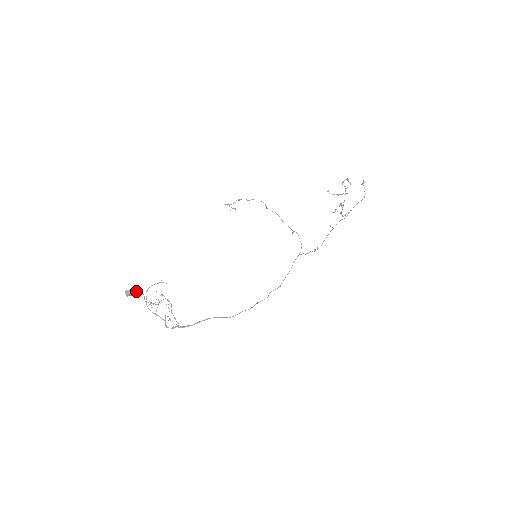
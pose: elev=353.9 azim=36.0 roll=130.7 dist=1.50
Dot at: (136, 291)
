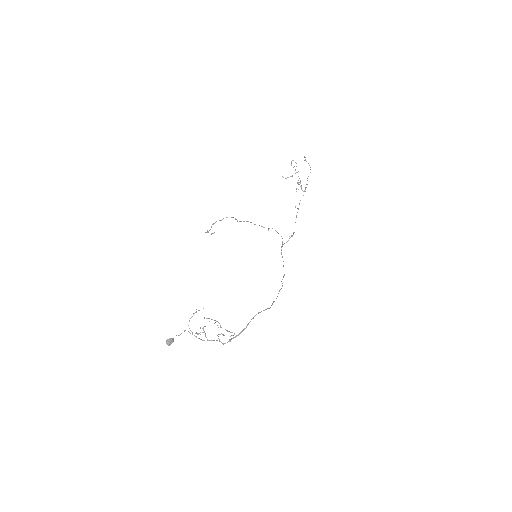
Dot at: occluded
